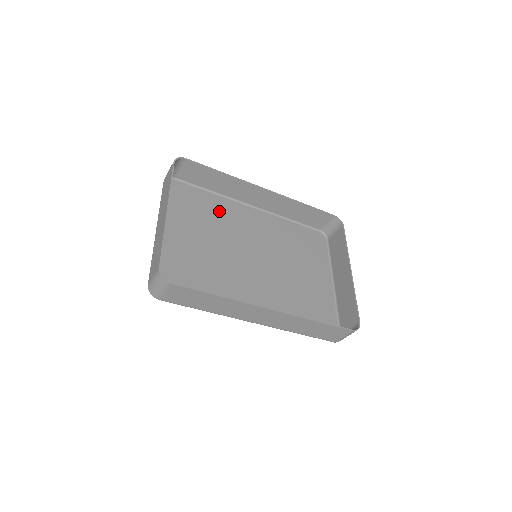
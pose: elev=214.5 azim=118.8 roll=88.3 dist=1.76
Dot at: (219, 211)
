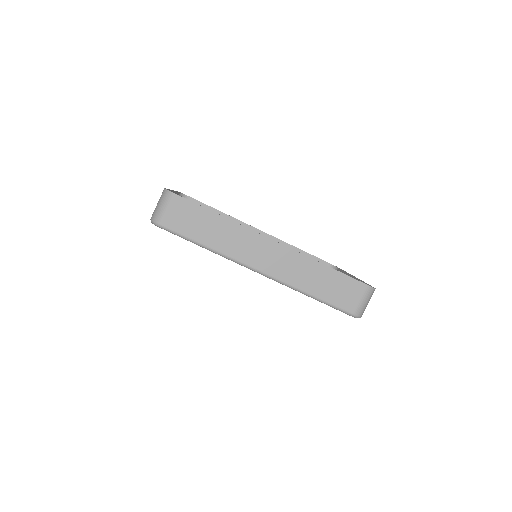
Dot at: occluded
